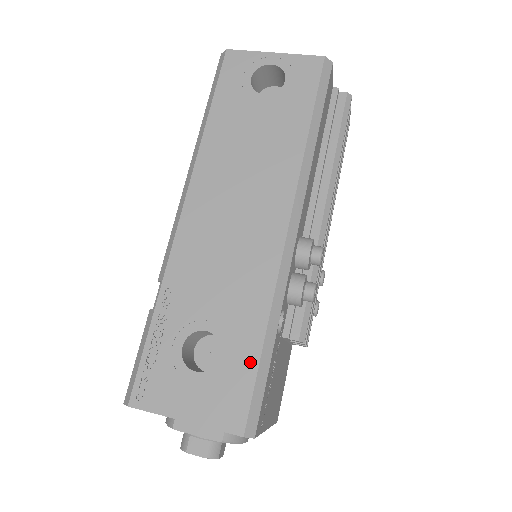
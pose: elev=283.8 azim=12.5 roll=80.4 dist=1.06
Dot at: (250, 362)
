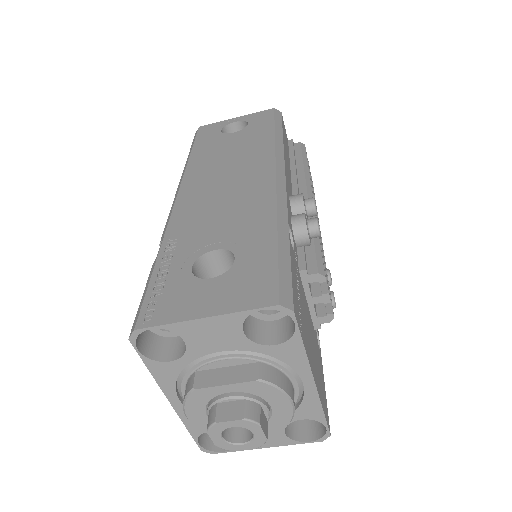
Dot at: (268, 252)
